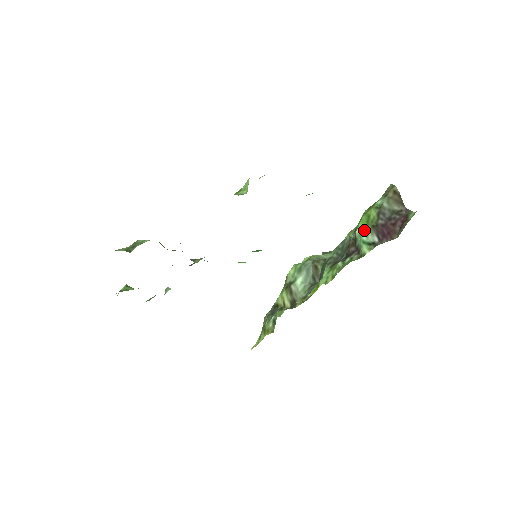
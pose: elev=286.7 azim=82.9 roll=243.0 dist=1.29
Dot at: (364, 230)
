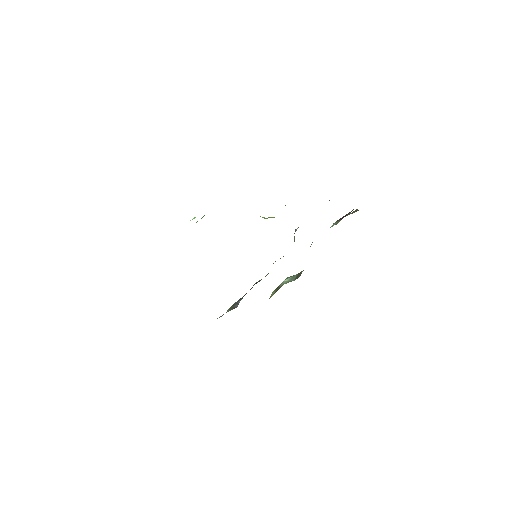
Dot at: occluded
